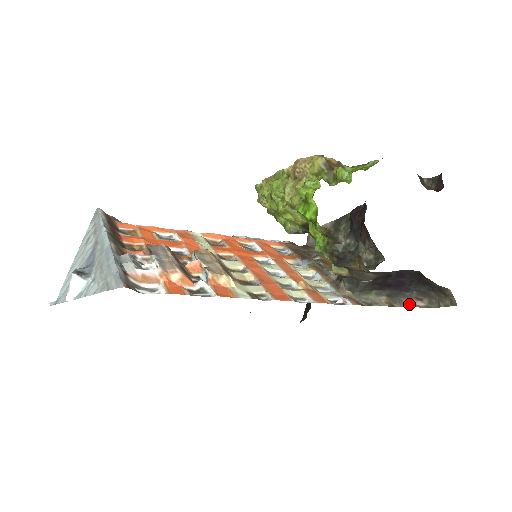
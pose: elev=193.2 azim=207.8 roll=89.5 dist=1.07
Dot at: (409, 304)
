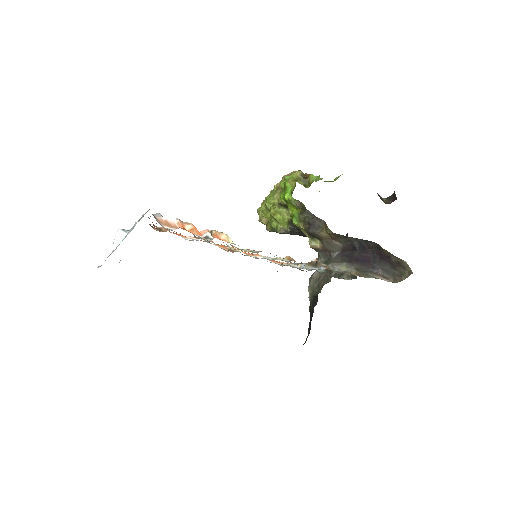
Dot at: (376, 278)
